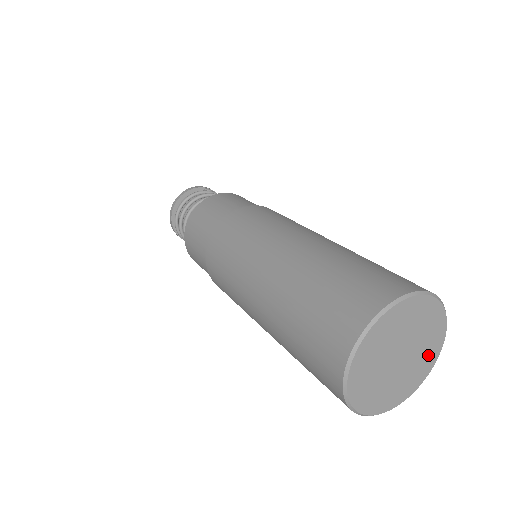
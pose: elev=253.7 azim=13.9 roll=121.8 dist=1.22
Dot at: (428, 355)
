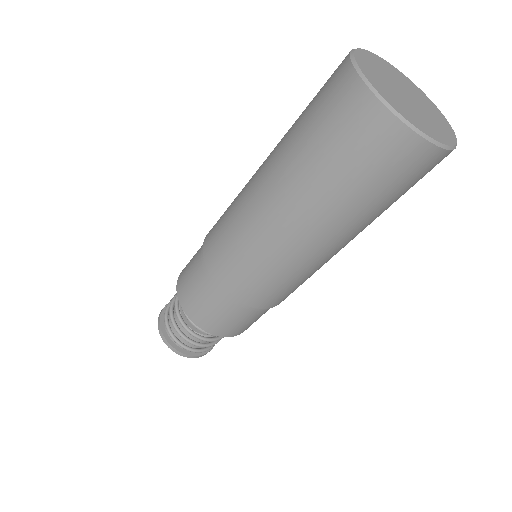
Dot at: (429, 105)
